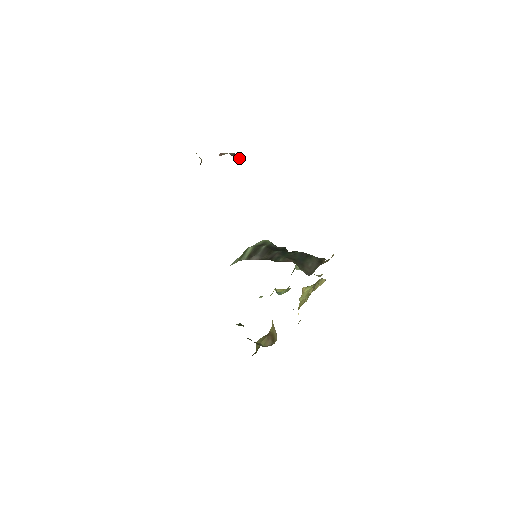
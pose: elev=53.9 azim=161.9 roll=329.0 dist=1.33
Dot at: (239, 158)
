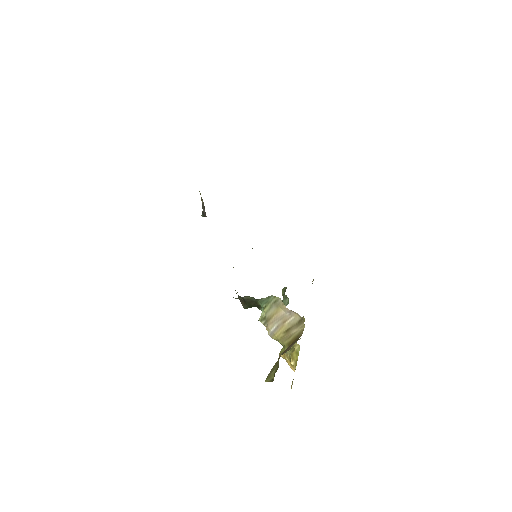
Dot at: occluded
